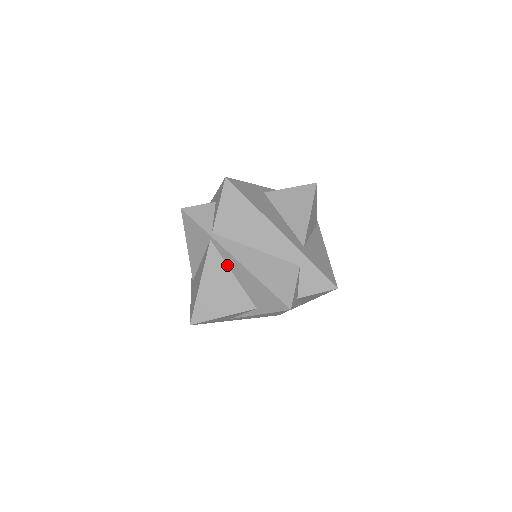
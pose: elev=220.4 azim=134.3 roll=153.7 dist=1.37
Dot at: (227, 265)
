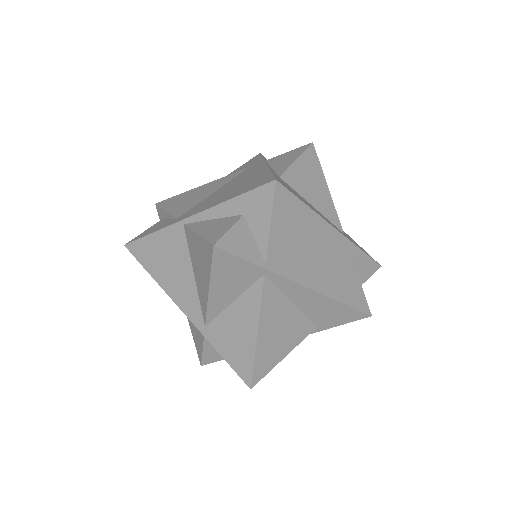
Dot at: (285, 296)
